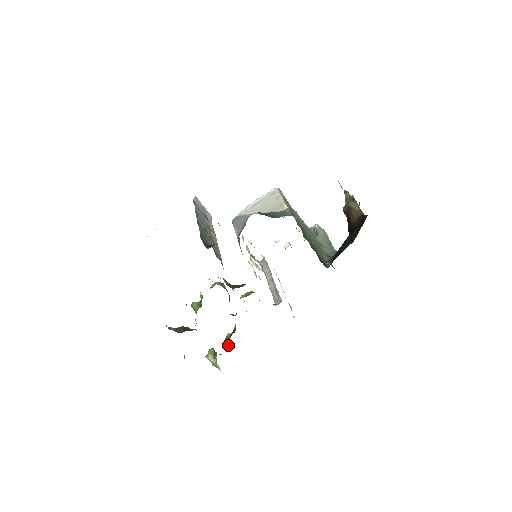
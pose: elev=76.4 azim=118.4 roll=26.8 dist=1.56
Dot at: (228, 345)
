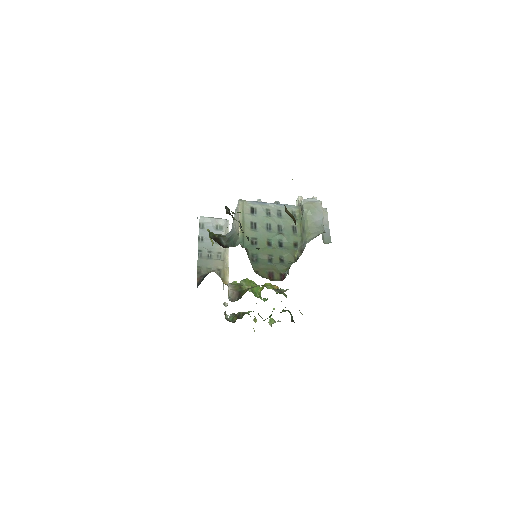
Dot at: occluded
